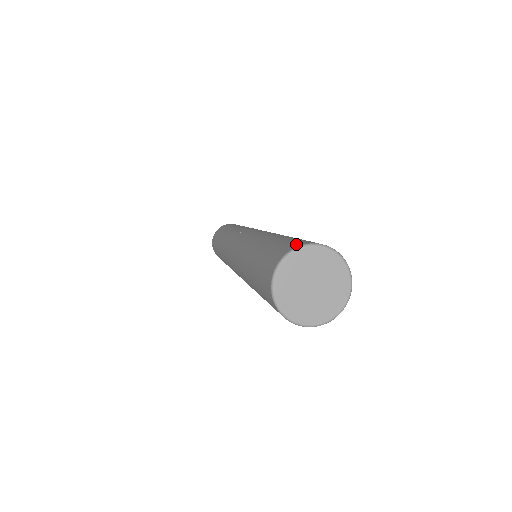
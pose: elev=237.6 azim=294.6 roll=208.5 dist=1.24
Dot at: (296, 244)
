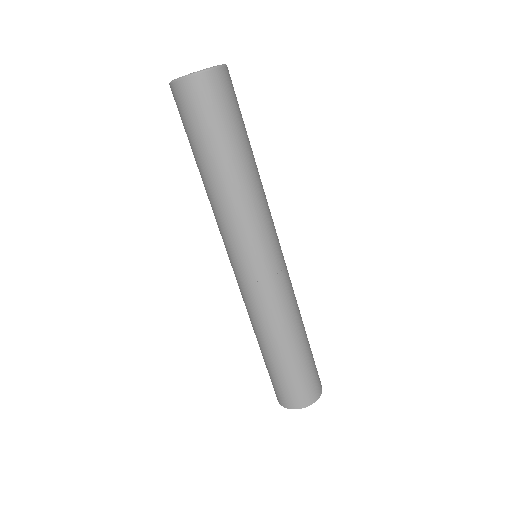
Dot at: occluded
